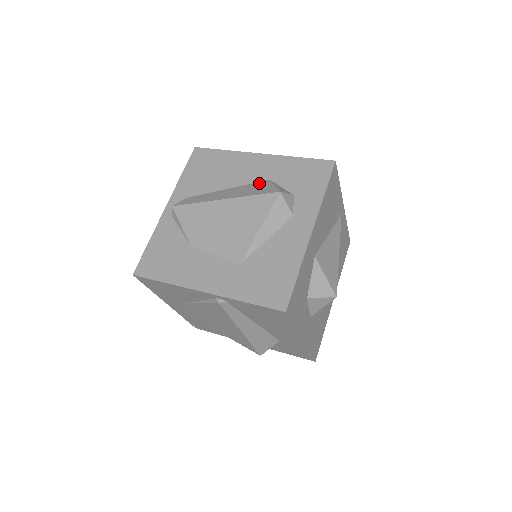
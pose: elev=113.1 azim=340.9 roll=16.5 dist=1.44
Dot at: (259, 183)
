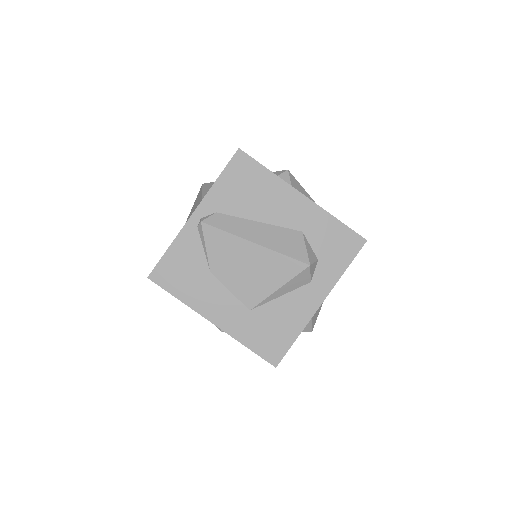
Dot at: (292, 233)
